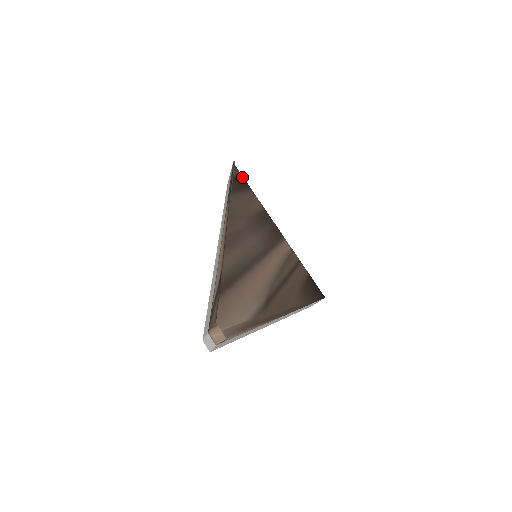
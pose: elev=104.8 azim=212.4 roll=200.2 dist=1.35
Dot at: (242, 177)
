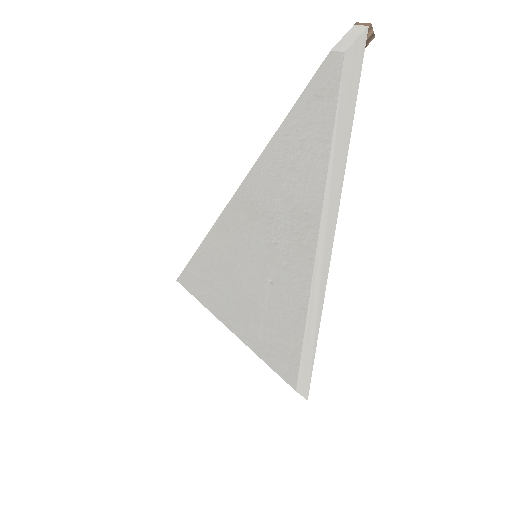
Dot at: occluded
